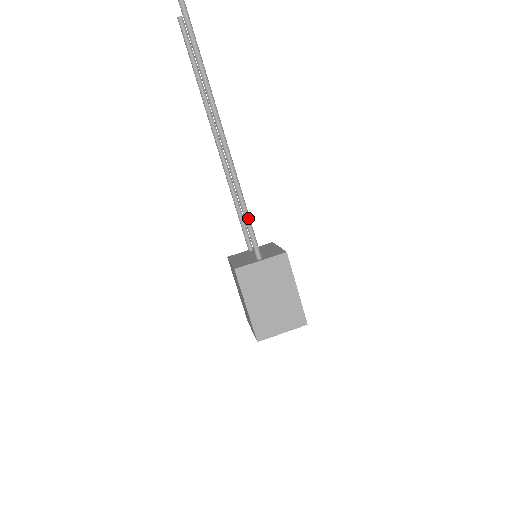
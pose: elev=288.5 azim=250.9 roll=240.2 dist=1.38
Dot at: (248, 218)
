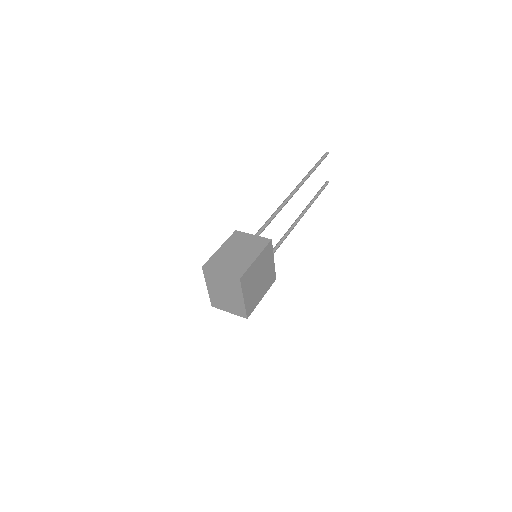
Dot at: (270, 220)
